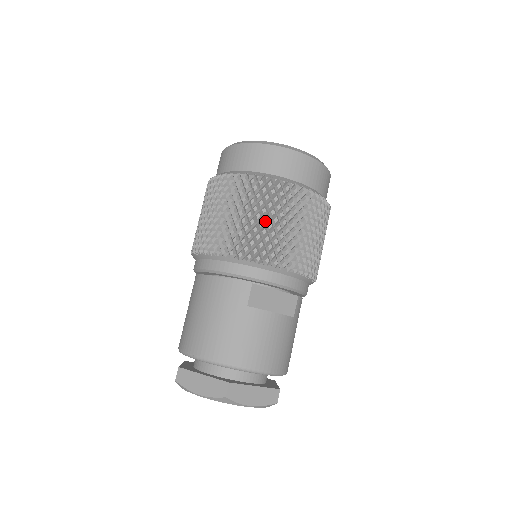
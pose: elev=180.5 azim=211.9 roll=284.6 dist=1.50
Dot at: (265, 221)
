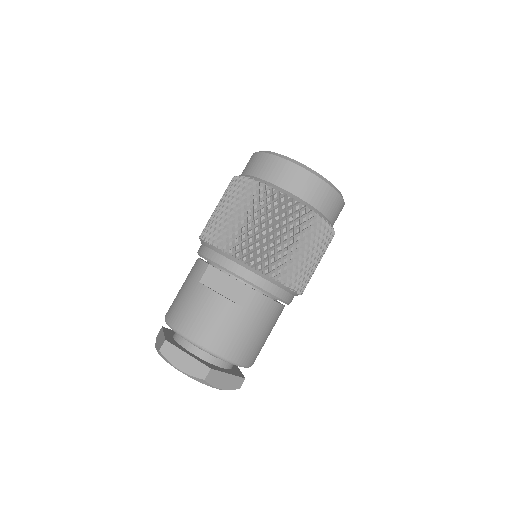
Dot at: (230, 213)
